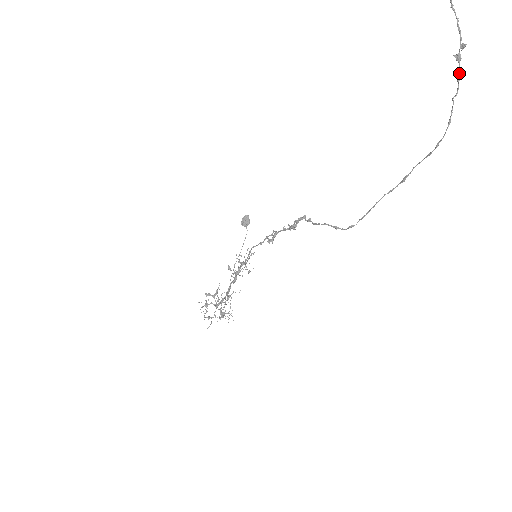
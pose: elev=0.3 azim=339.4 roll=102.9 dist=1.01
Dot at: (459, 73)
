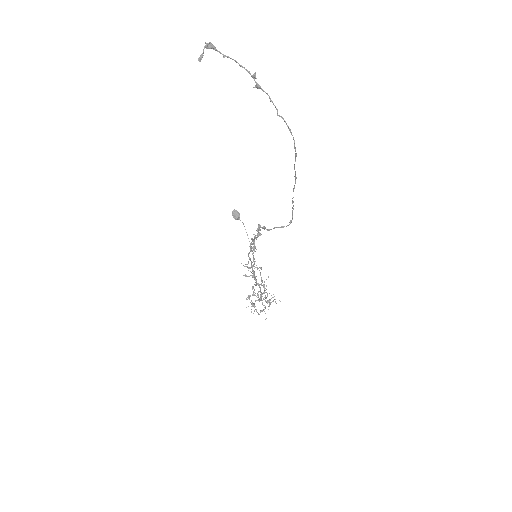
Dot at: occluded
